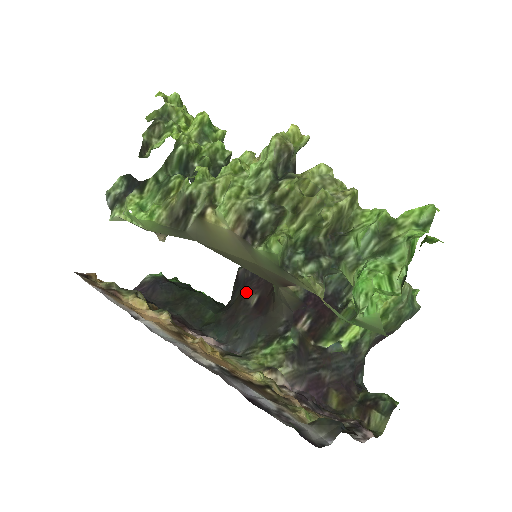
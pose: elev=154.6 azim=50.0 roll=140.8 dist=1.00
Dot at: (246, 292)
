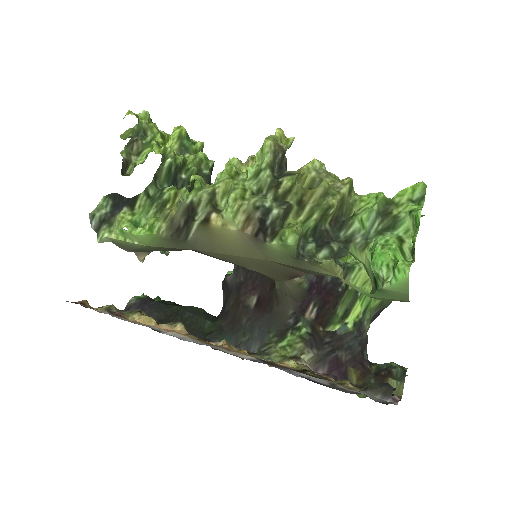
Dot at: (242, 295)
